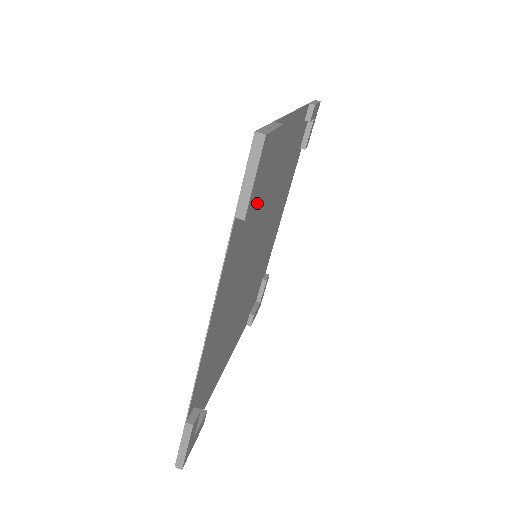
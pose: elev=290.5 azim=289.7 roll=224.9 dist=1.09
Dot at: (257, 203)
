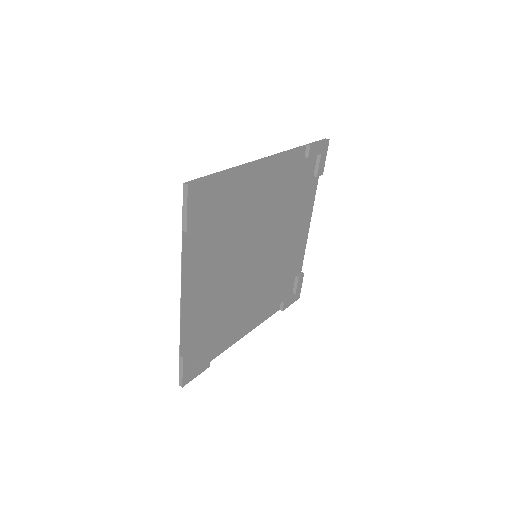
Dot at: (225, 221)
